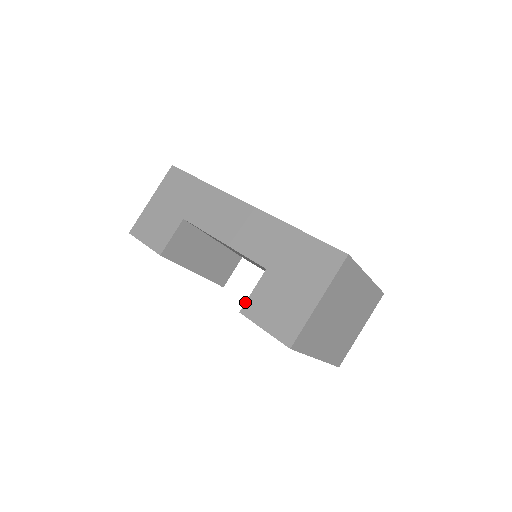
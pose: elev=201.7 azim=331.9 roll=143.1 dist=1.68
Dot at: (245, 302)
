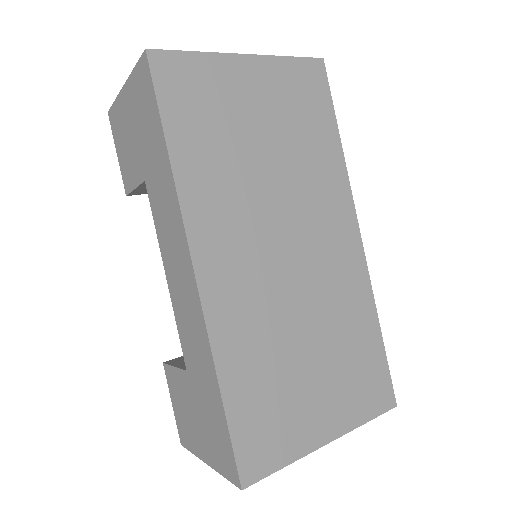
Dot at: (167, 364)
